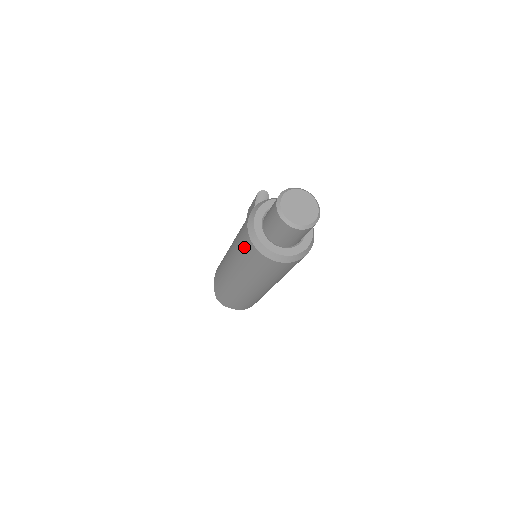
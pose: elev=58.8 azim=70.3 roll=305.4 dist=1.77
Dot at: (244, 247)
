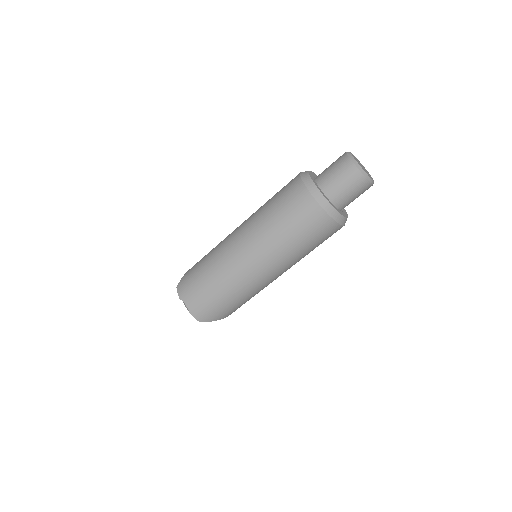
Dot at: (284, 190)
